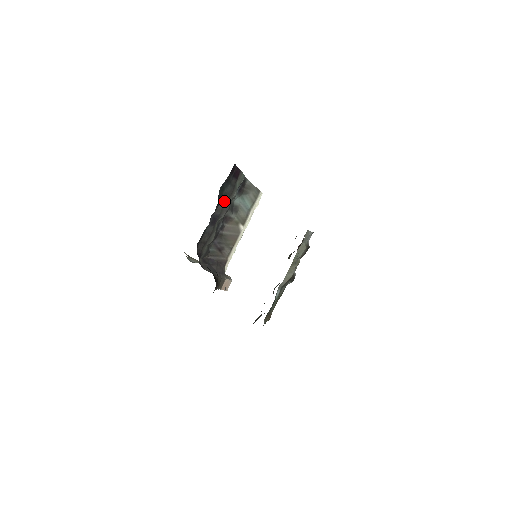
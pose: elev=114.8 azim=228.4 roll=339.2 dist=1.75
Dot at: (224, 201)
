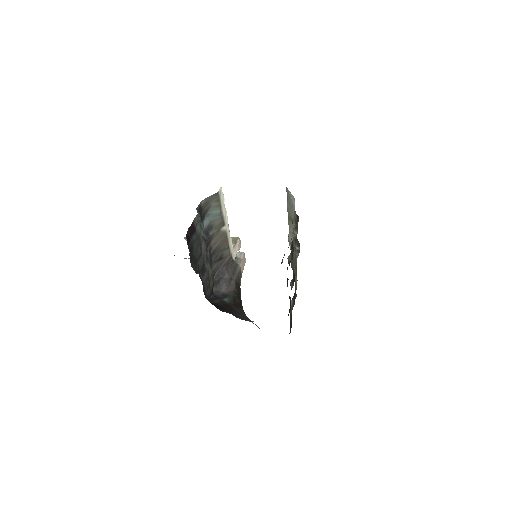
Dot at: (199, 254)
